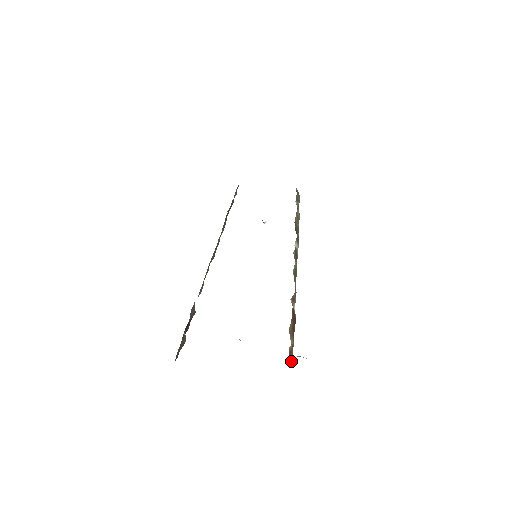
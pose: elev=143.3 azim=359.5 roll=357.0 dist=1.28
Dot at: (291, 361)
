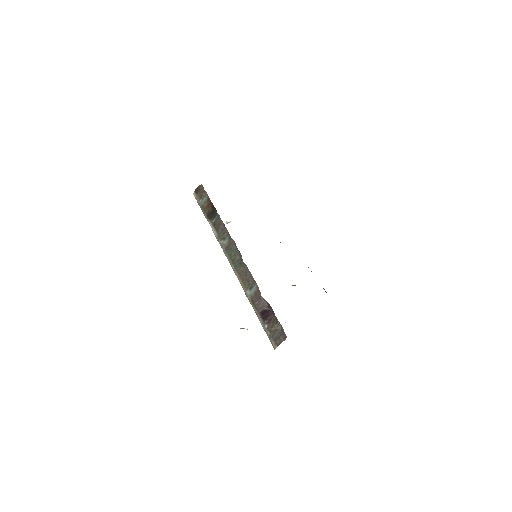
Dot at: occluded
